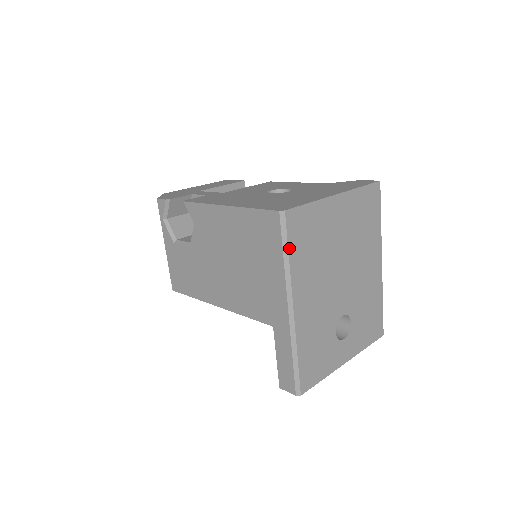
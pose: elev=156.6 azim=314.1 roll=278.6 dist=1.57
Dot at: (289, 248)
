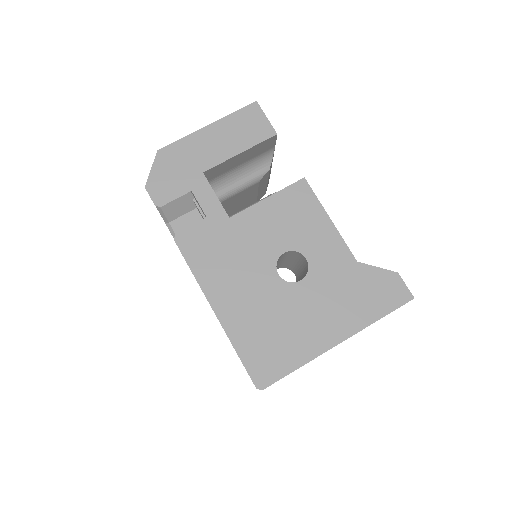
Dot at: occluded
